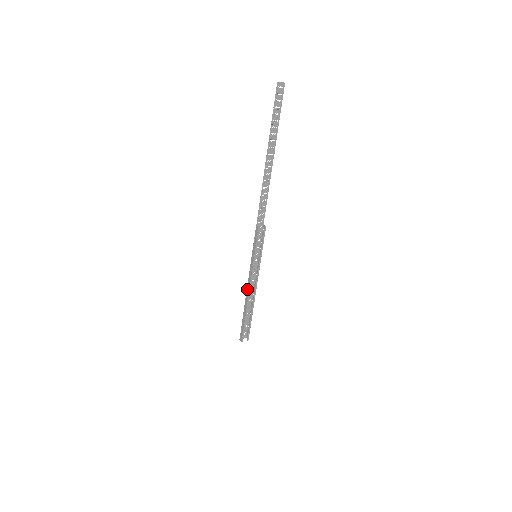
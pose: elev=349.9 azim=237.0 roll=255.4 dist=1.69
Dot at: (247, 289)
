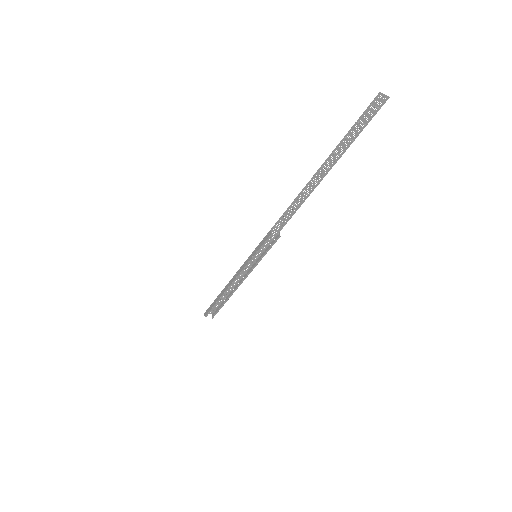
Dot at: (232, 279)
